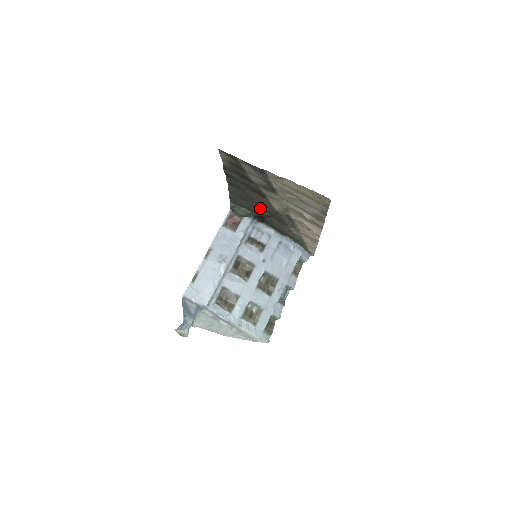
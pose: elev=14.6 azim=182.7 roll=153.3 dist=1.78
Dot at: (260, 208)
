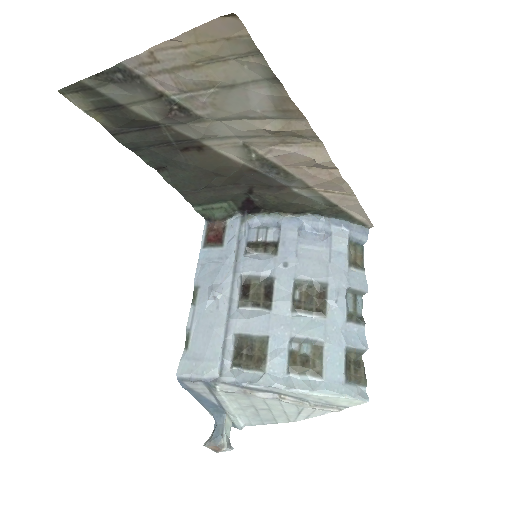
Dot at: (225, 182)
